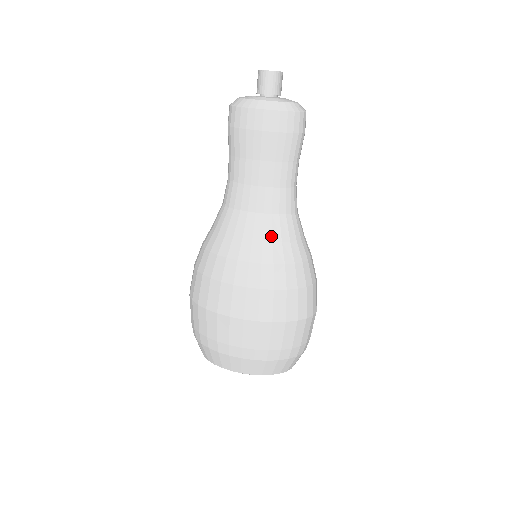
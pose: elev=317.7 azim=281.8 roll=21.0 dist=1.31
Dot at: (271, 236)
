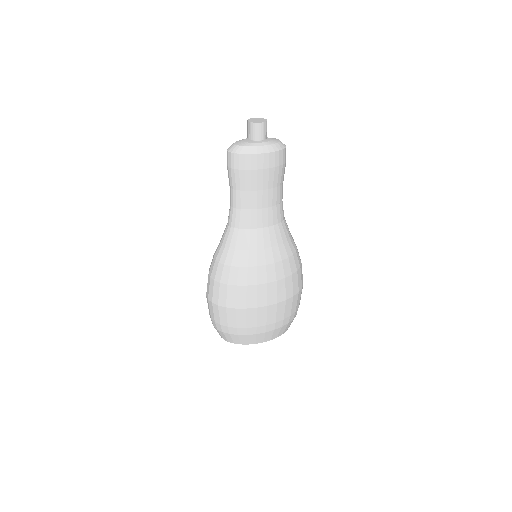
Dot at: (276, 241)
